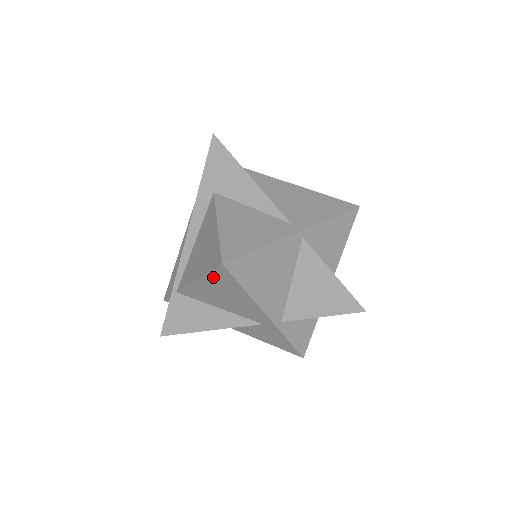
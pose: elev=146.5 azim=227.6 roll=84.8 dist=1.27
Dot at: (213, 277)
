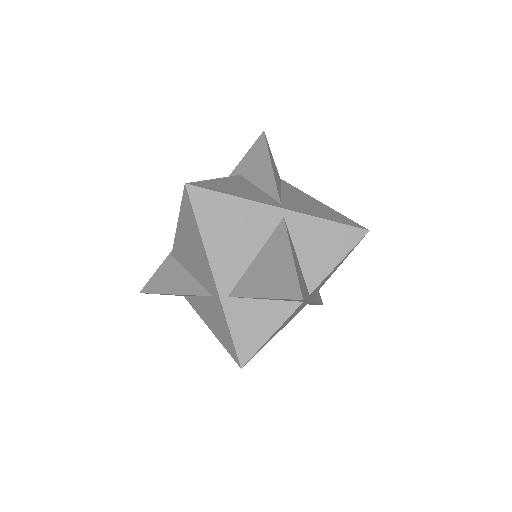
Dot at: (183, 212)
